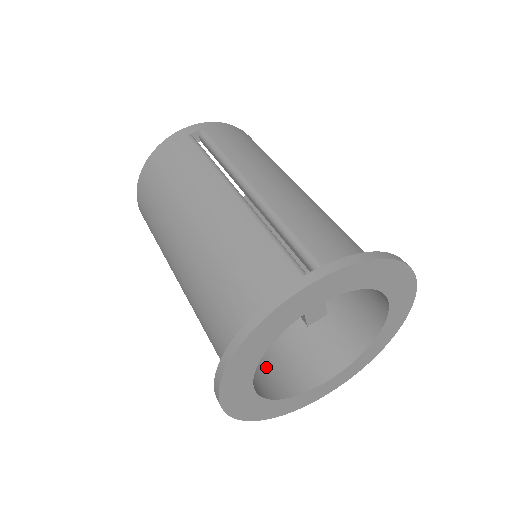
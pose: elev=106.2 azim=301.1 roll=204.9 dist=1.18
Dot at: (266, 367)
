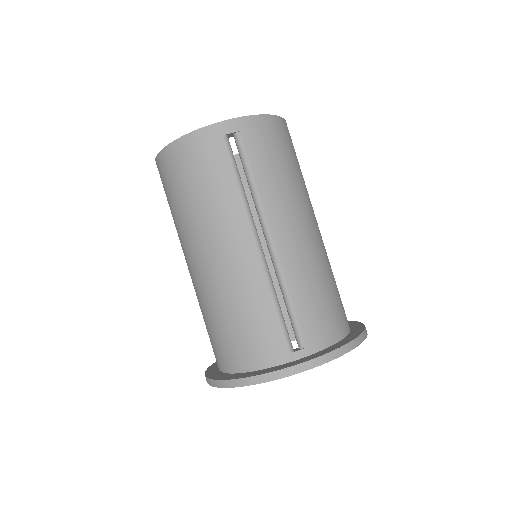
Dot at: occluded
